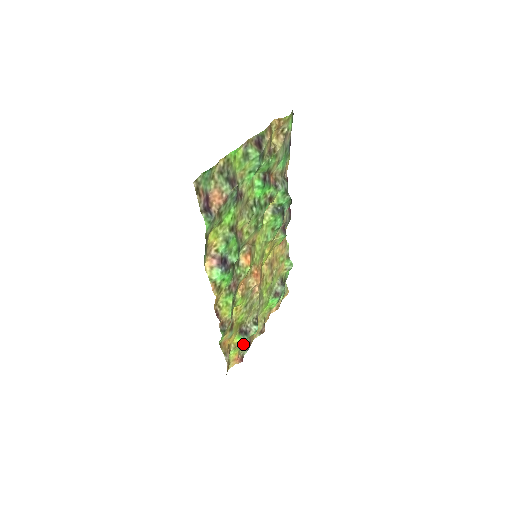
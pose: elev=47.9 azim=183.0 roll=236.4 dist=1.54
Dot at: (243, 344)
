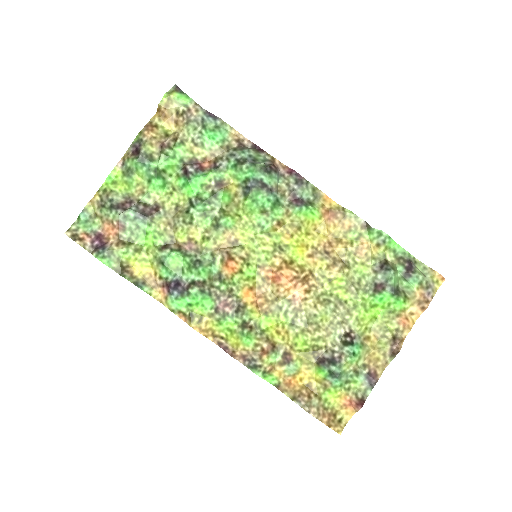
Dot at: (355, 379)
